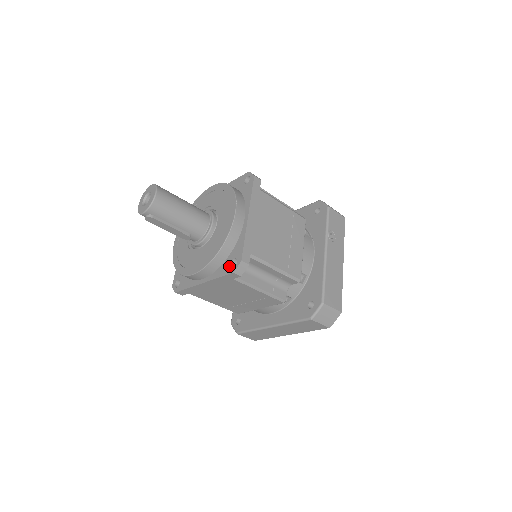
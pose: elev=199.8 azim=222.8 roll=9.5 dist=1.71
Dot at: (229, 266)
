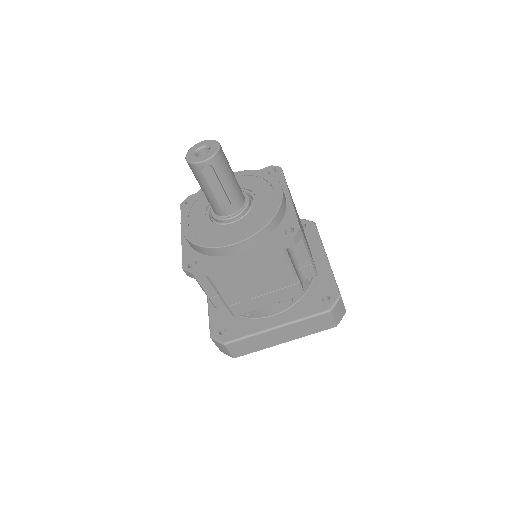
Dot at: (283, 234)
